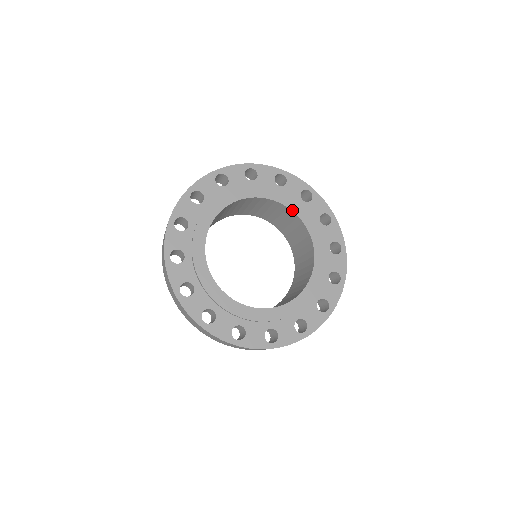
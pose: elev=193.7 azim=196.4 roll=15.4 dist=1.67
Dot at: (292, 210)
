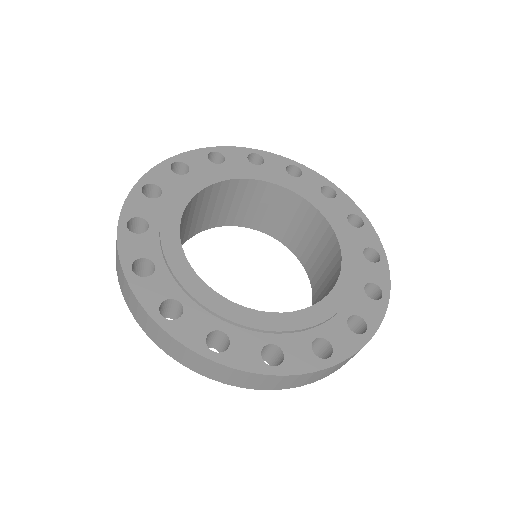
Dot at: (309, 201)
